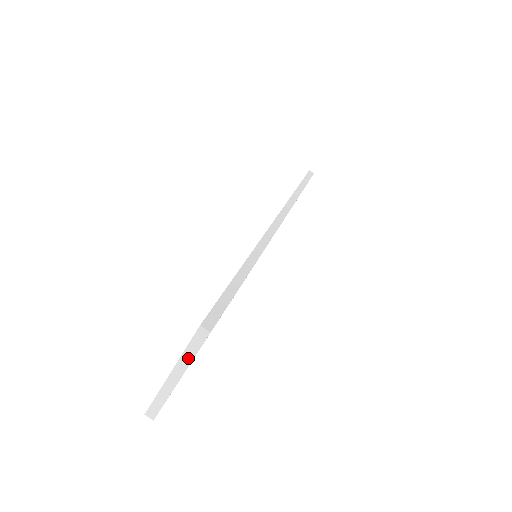
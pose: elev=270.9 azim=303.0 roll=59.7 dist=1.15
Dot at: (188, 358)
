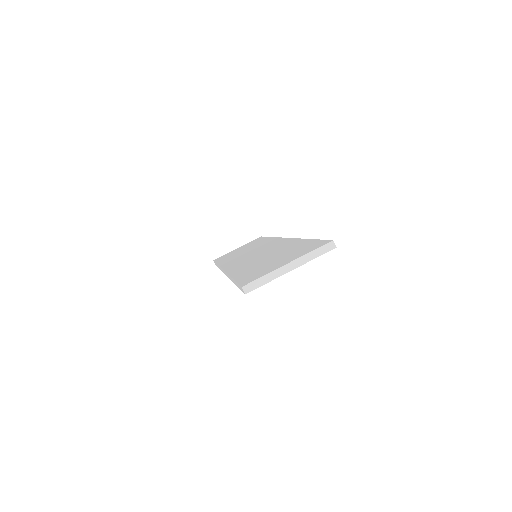
Dot at: (309, 258)
